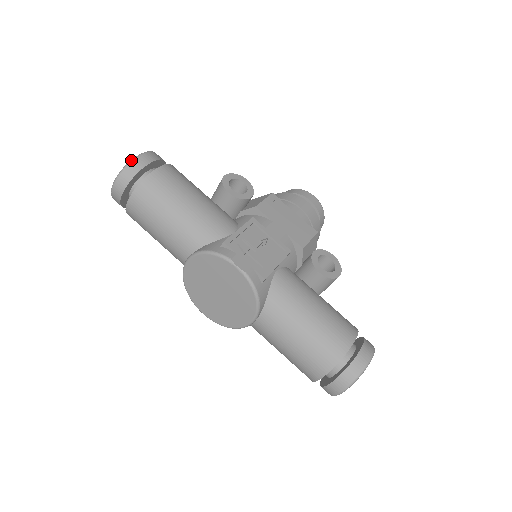
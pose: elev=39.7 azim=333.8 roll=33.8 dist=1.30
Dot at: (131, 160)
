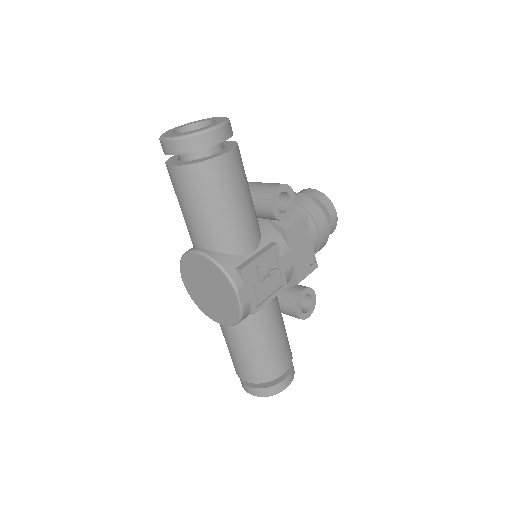
Dot at: (203, 131)
